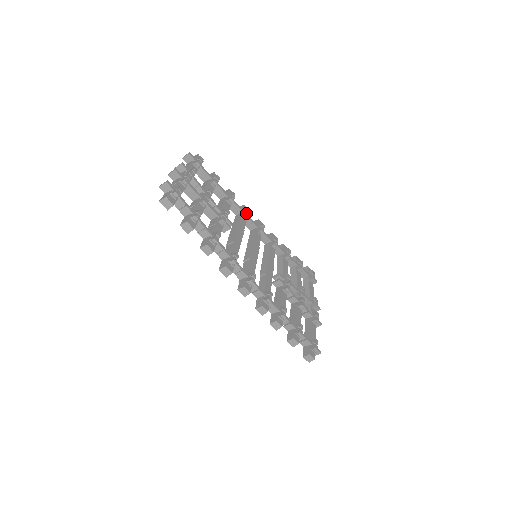
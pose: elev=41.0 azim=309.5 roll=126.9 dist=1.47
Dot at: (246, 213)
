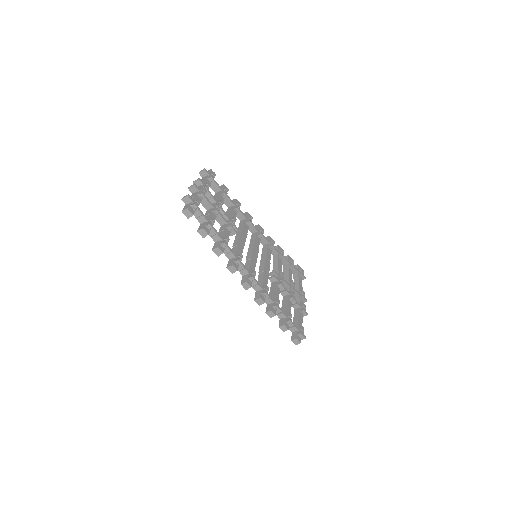
Dot at: (249, 220)
